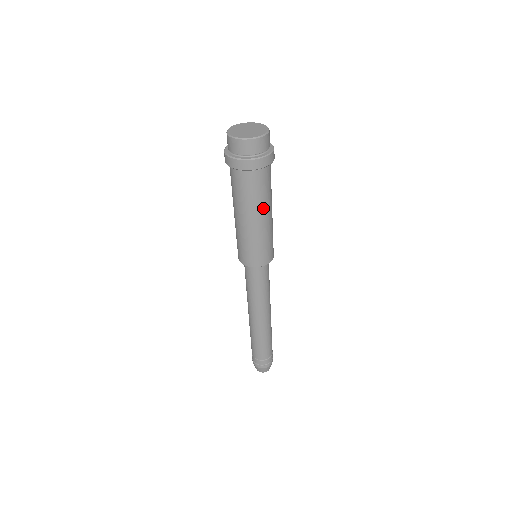
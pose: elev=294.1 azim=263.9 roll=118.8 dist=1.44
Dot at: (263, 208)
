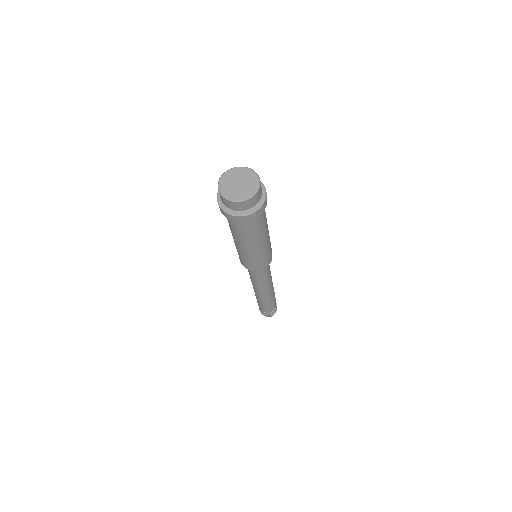
Dot at: (261, 237)
